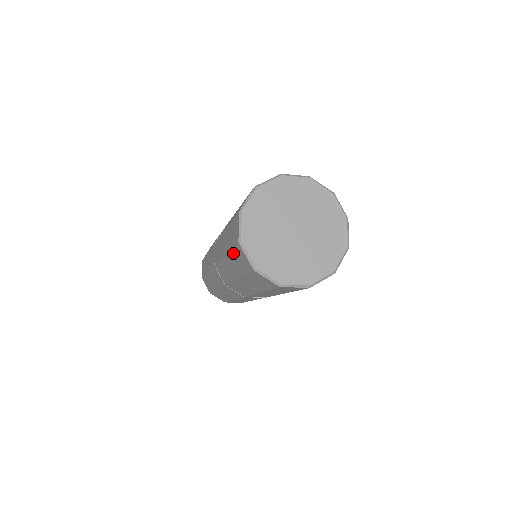
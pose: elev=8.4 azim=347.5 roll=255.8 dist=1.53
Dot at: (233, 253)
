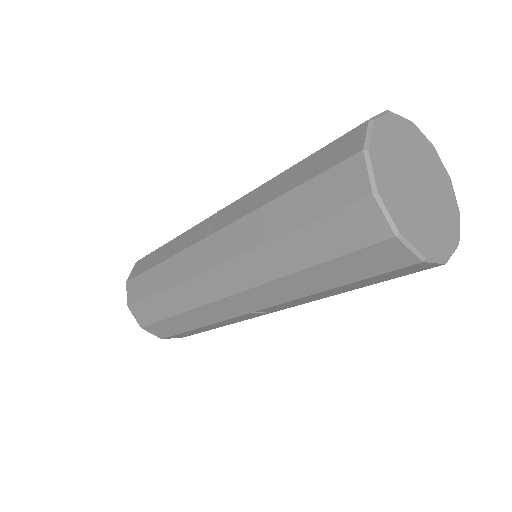
Dot at: (321, 152)
